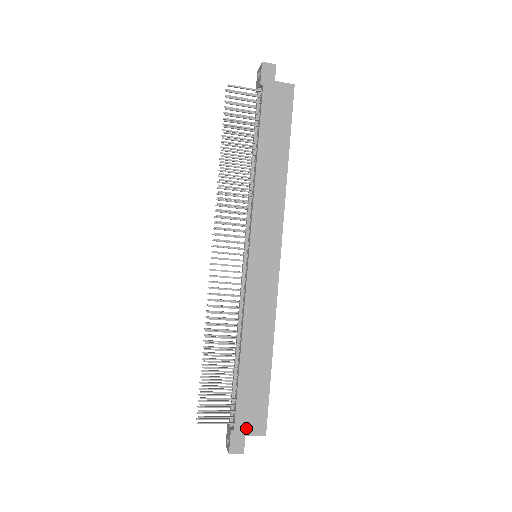
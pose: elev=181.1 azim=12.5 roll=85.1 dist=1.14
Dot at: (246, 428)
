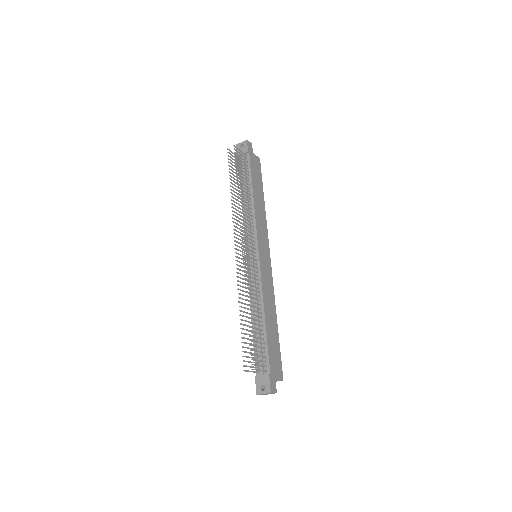
Dot at: (275, 373)
